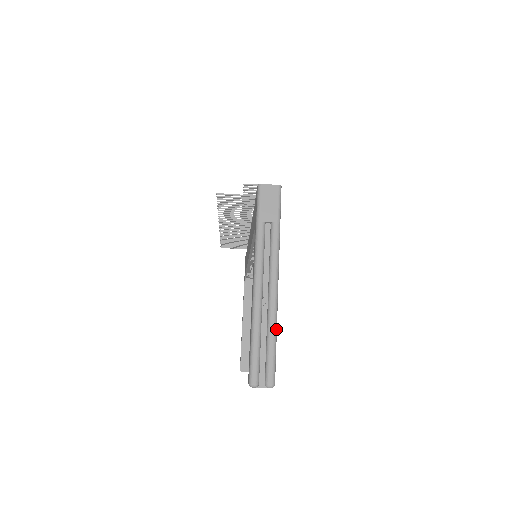
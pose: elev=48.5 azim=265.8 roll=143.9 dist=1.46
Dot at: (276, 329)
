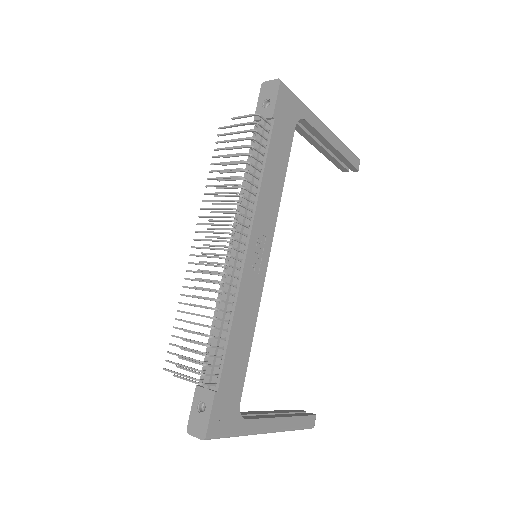
Dot at: (291, 430)
